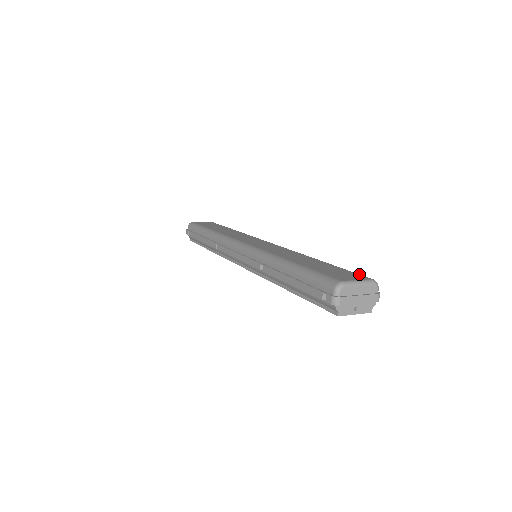
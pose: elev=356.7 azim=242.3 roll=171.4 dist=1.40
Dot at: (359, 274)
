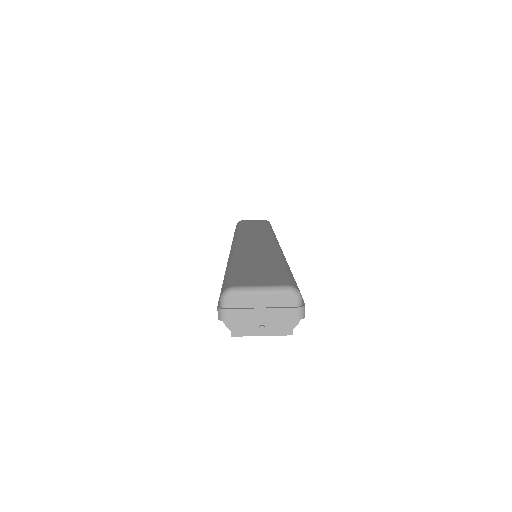
Dot at: (287, 278)
